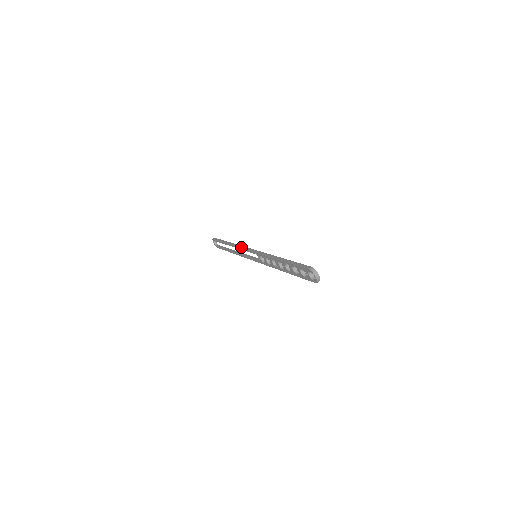
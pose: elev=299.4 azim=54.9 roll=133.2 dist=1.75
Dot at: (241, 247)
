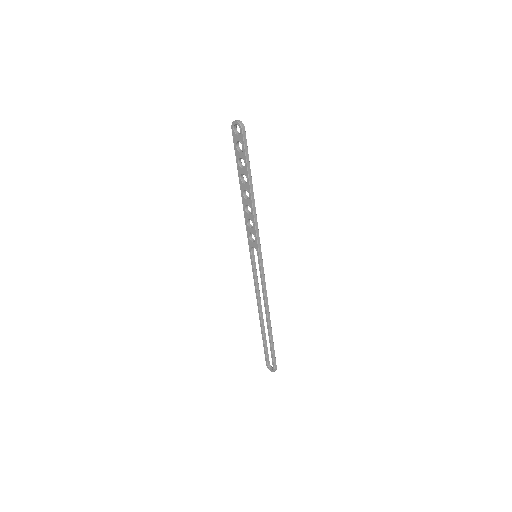
Dot at: (254, 282)
